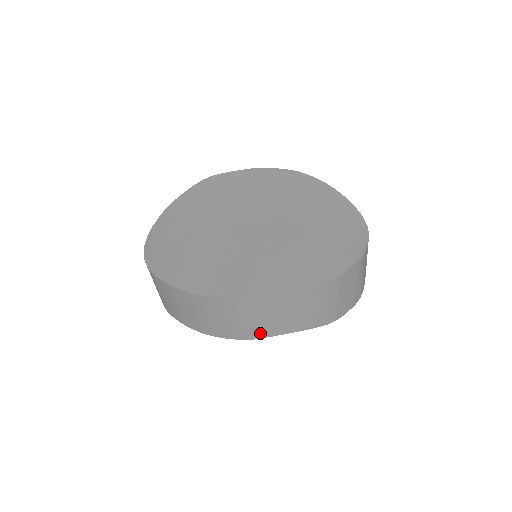
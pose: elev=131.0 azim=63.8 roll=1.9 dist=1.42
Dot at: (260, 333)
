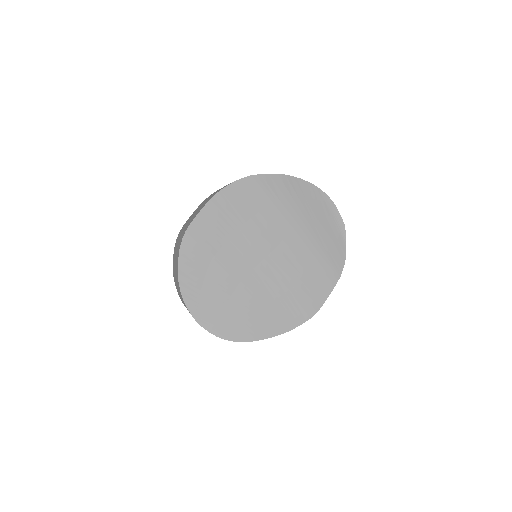
Dot at: occluded
